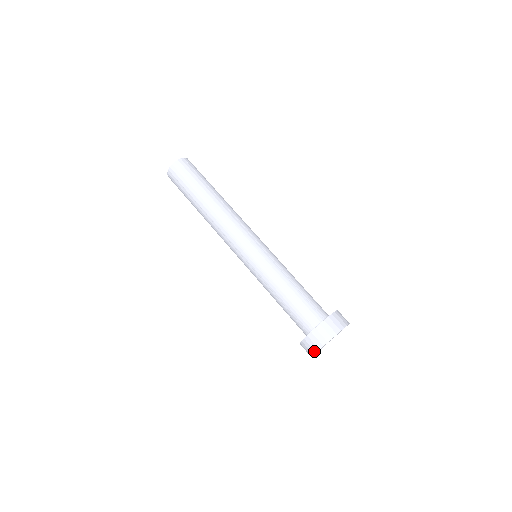
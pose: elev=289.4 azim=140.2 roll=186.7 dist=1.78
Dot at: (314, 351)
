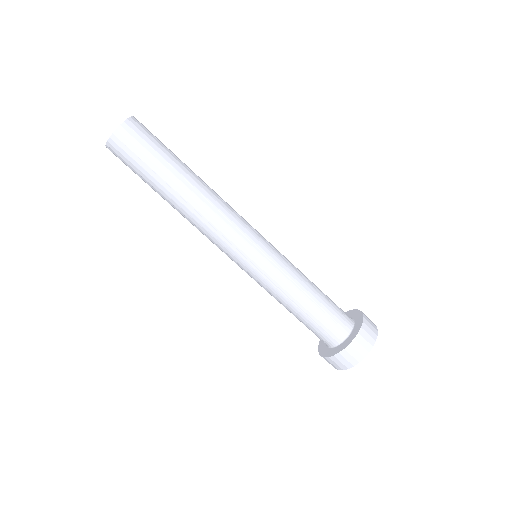
Dot at: (337, 369)
